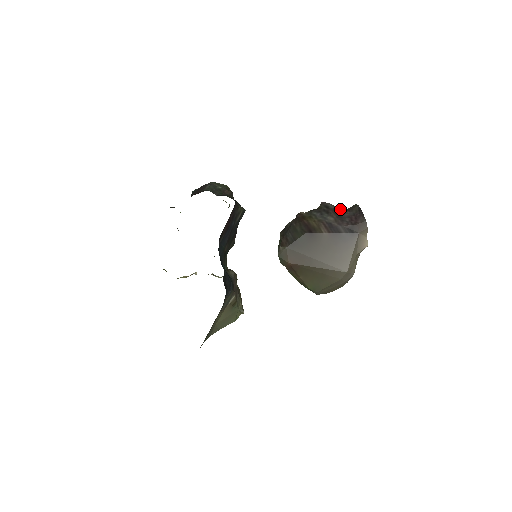
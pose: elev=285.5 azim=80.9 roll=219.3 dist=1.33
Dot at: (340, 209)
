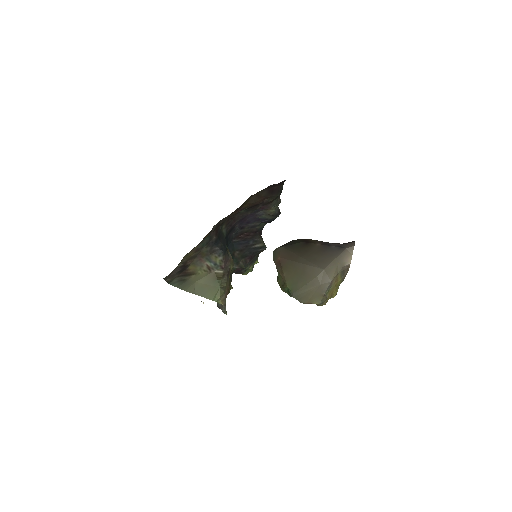
Dot at: occluded
